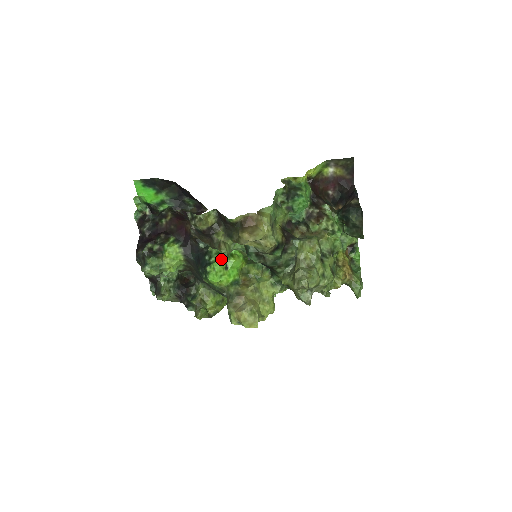
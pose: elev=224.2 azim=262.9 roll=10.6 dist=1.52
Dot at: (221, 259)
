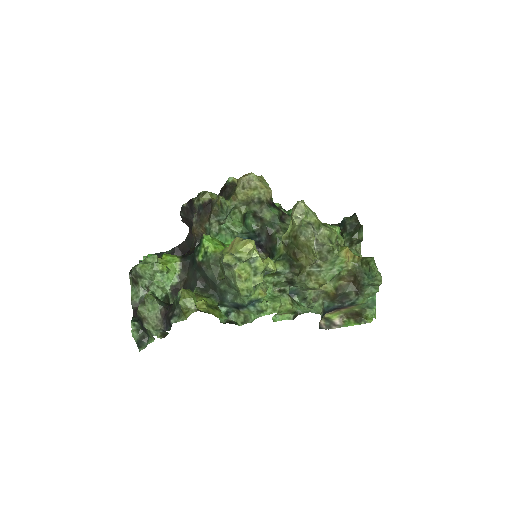
Dot at: occluded
